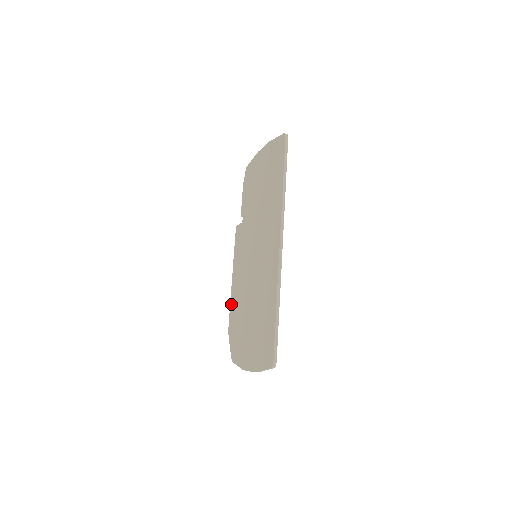
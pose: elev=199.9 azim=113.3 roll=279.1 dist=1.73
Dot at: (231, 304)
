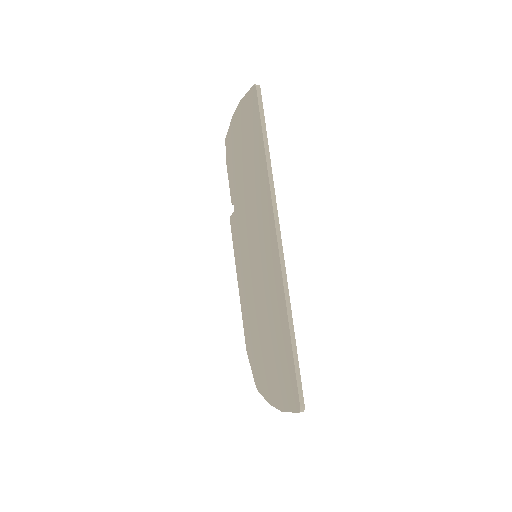
Dot at: (243, 316)
